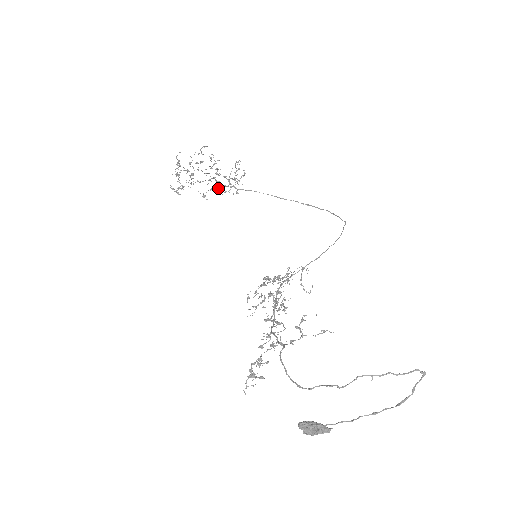
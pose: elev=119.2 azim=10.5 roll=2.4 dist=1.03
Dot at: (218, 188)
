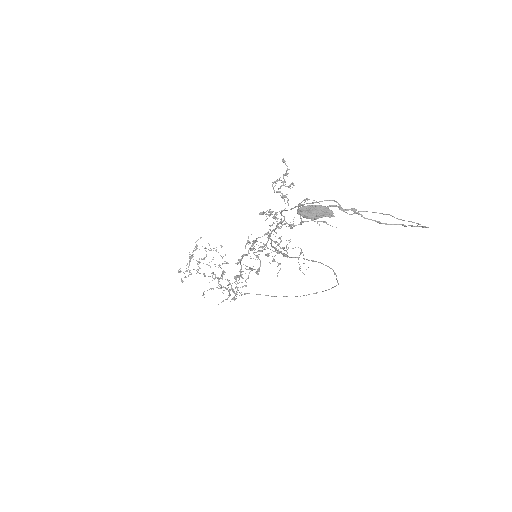
Dot at: occluded
